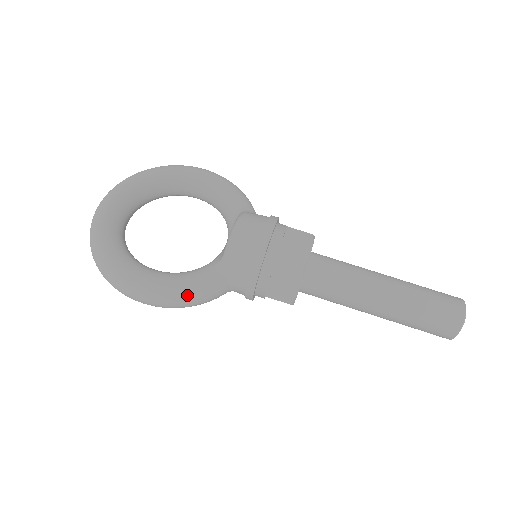
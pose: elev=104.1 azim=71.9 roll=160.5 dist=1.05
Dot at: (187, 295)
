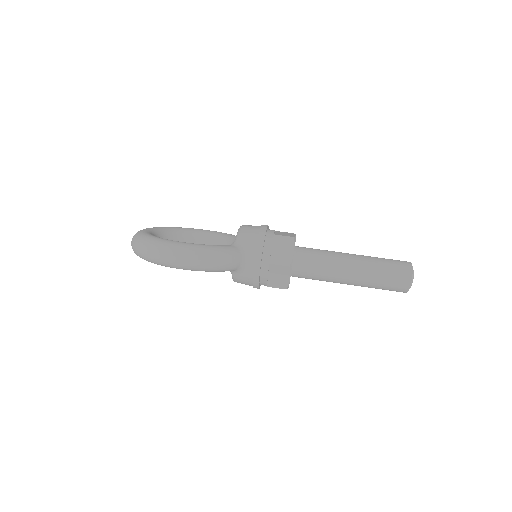
Dot at: (214, 251)
